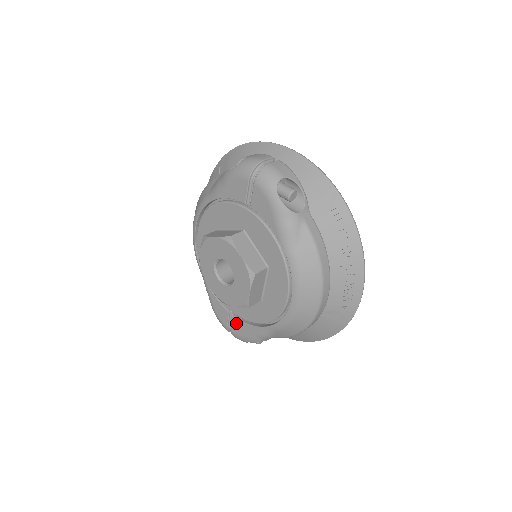
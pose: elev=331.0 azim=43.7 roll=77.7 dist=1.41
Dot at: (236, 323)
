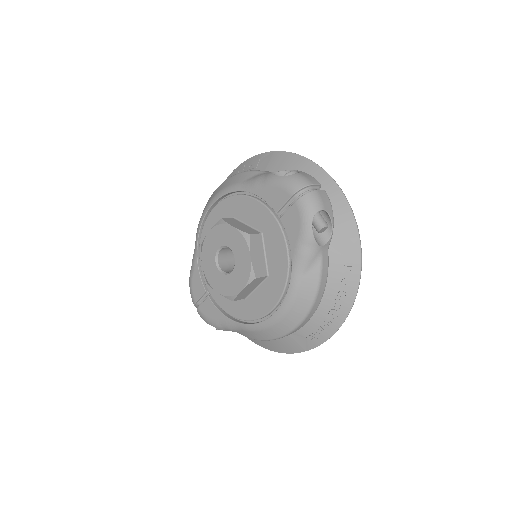
Dot at: (208, 304)
